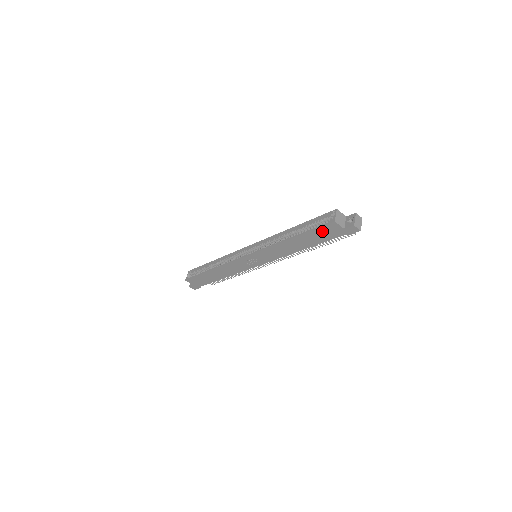
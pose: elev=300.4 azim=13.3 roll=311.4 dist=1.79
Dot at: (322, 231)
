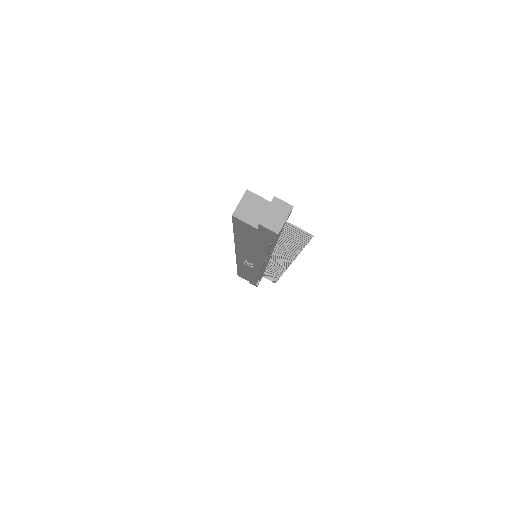
Dot at: (243, 230)
